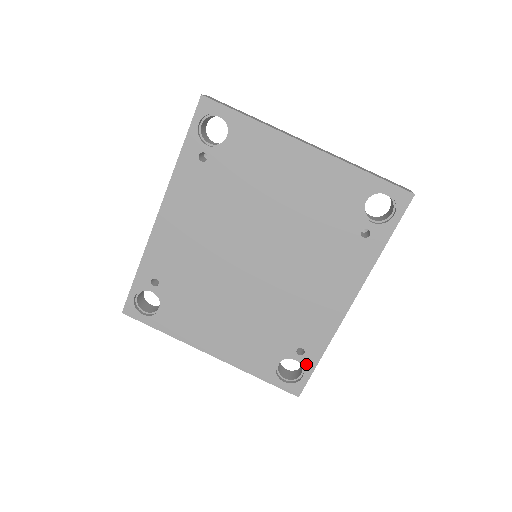
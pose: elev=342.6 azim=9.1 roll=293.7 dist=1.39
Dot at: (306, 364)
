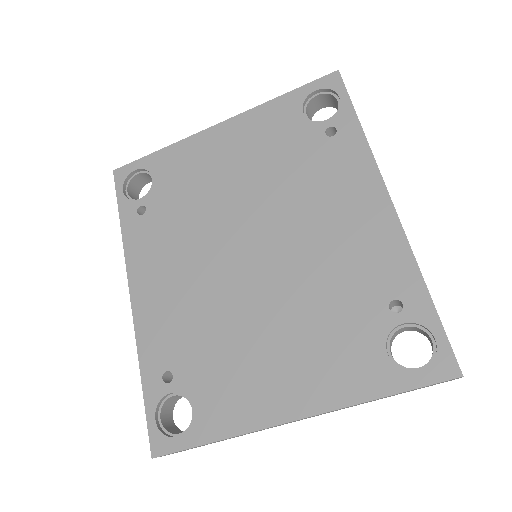
Dot at: (420, 316)
